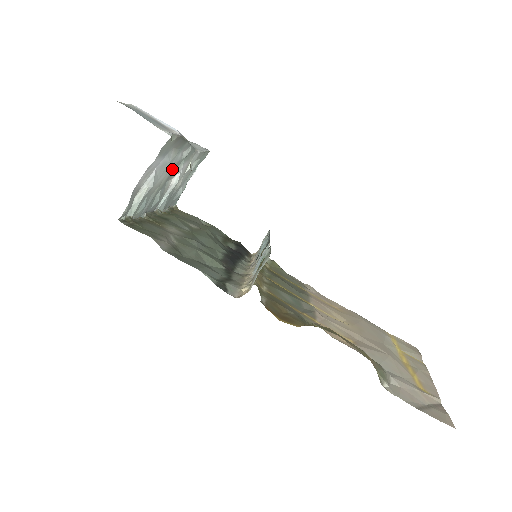
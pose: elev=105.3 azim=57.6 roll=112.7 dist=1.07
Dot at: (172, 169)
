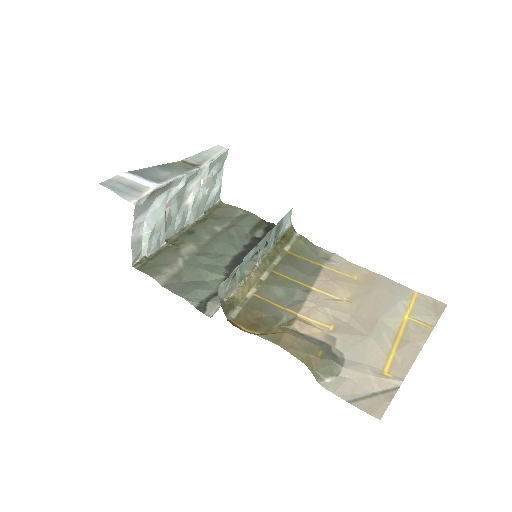
Dot at: (176, 200)
